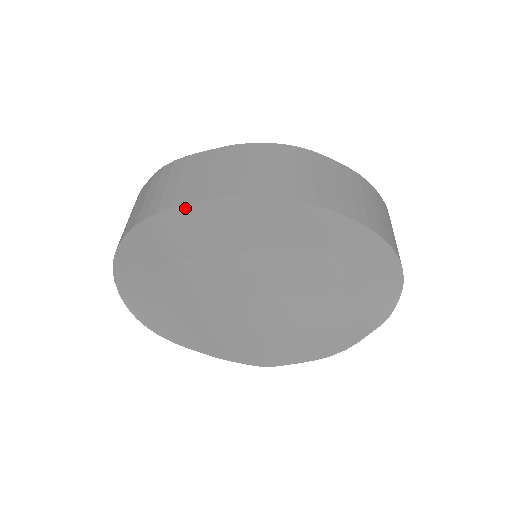
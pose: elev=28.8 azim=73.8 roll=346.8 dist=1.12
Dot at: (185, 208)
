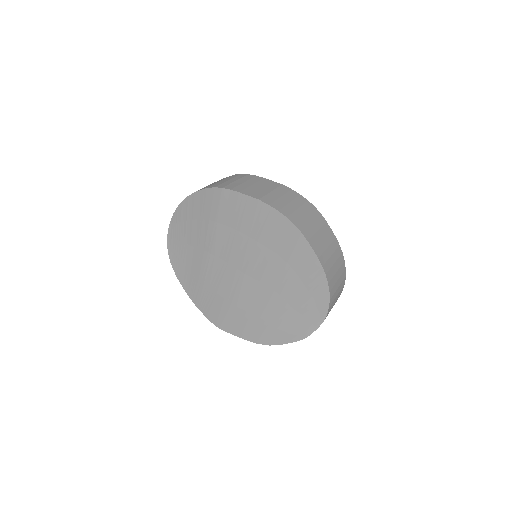
Dot at: (238, 194)
